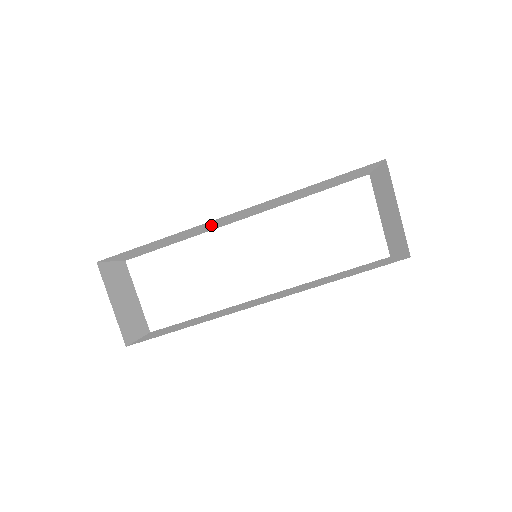
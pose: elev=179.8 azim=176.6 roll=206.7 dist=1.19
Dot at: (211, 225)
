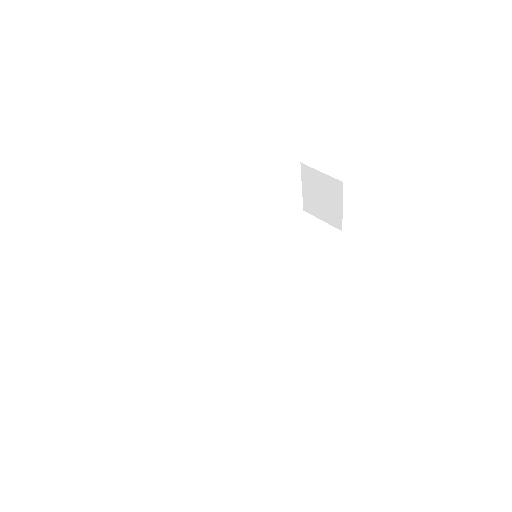
Dot at: occluded
